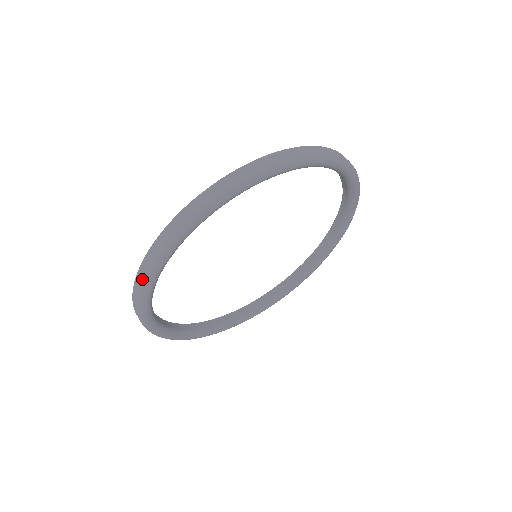
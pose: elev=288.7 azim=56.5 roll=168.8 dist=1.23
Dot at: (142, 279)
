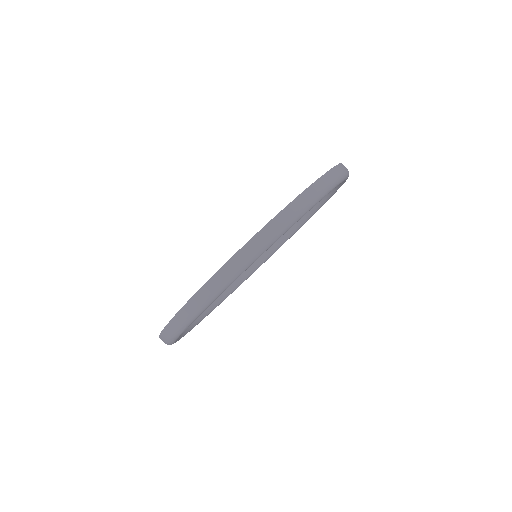
Dot at: (165, 343)
